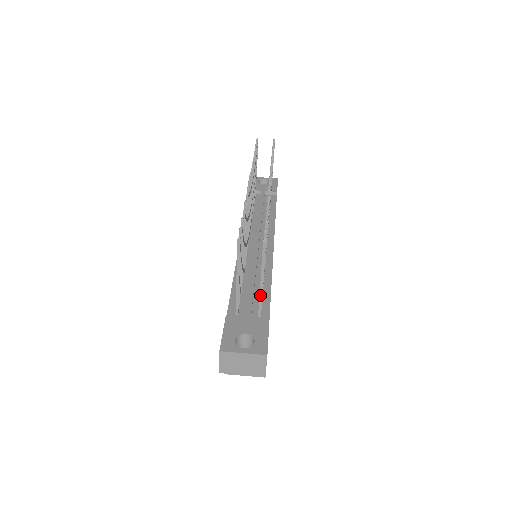
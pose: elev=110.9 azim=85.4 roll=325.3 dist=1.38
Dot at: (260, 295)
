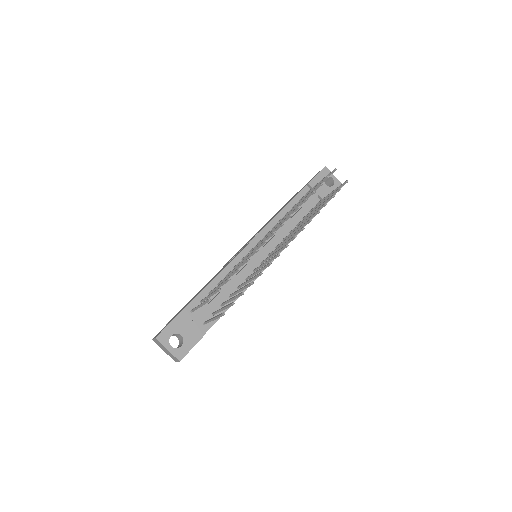
Dot at: (209, 321)
